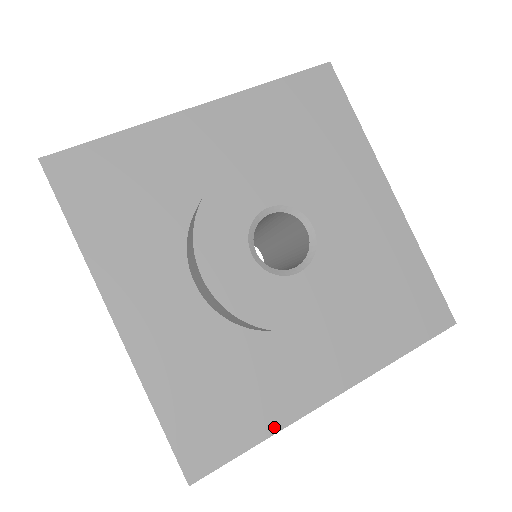
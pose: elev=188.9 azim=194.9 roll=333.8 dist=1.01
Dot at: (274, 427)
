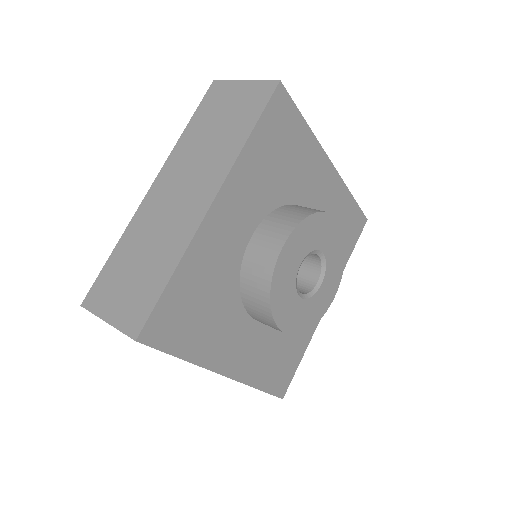
Dot at: (307, 344)
